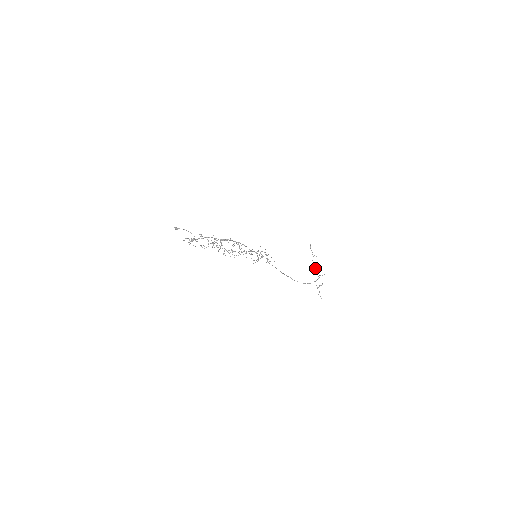
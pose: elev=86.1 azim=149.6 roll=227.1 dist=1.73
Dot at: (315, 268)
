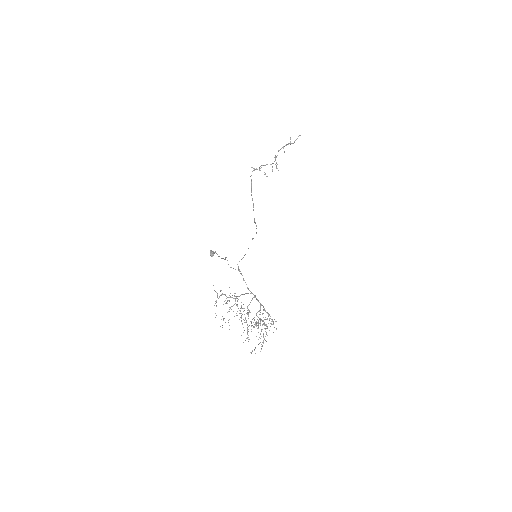
Dot at: occluded
